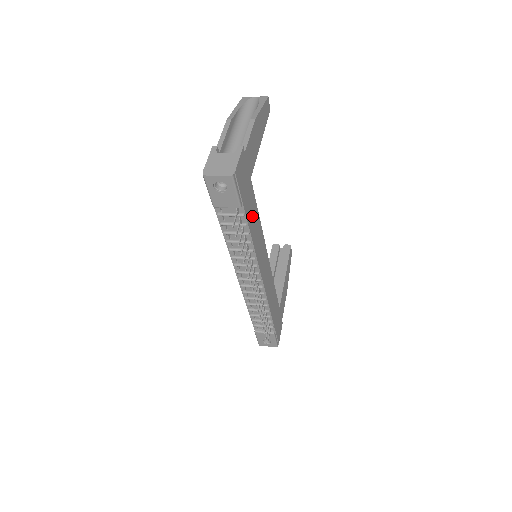
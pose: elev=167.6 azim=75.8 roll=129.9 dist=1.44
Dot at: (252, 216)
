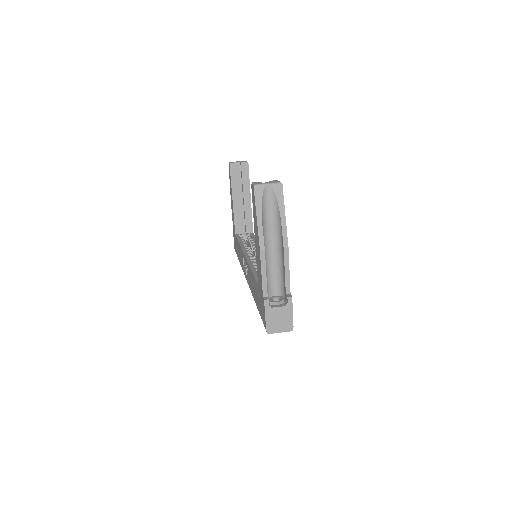
Dot at: occluded
